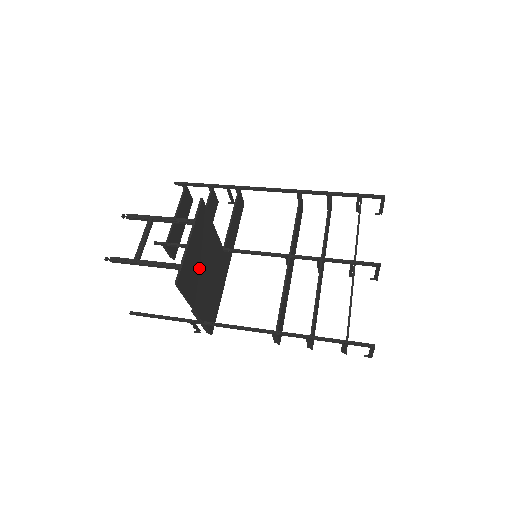
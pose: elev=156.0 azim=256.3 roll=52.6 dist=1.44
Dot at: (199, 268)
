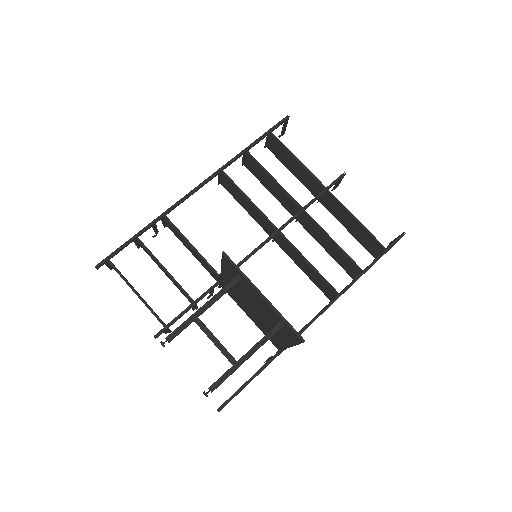
Dot at: occluded
